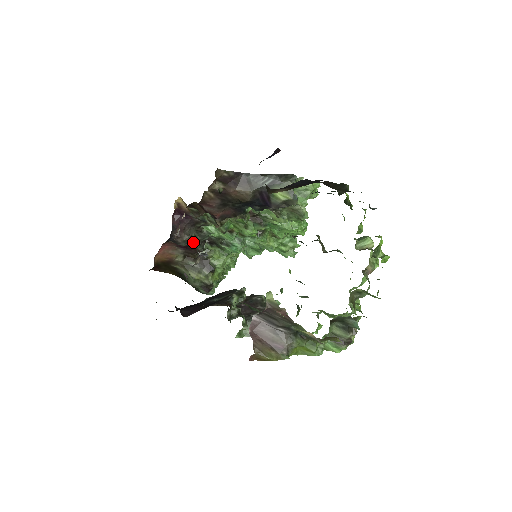
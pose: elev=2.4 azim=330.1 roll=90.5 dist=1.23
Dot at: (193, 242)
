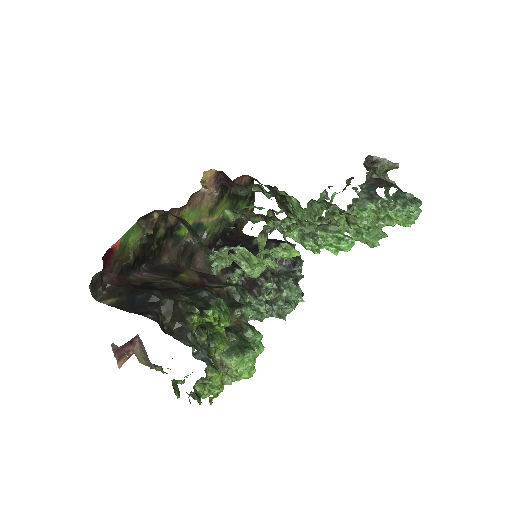
Dot at: (258, 190)
